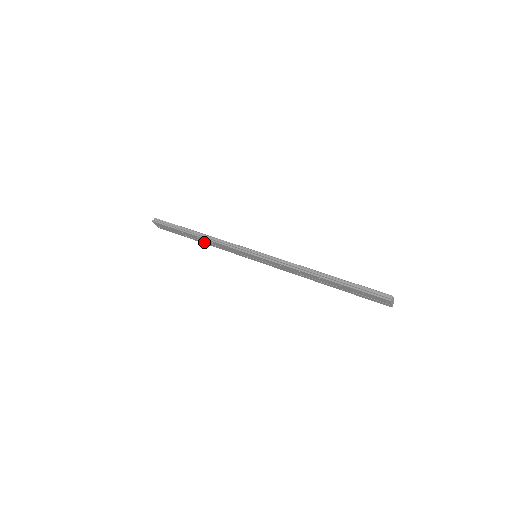
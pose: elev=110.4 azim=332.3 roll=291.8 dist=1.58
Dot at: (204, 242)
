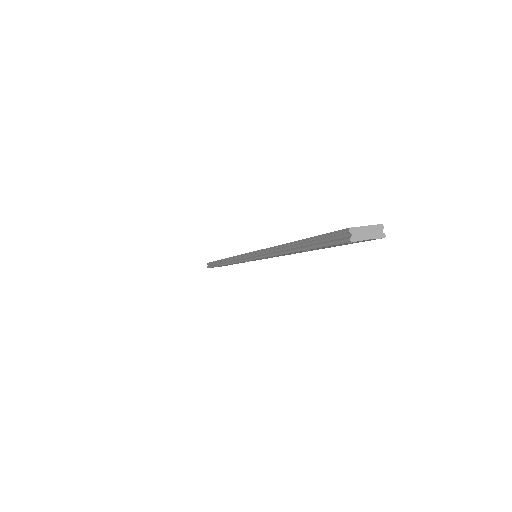
Dot at: occluded
